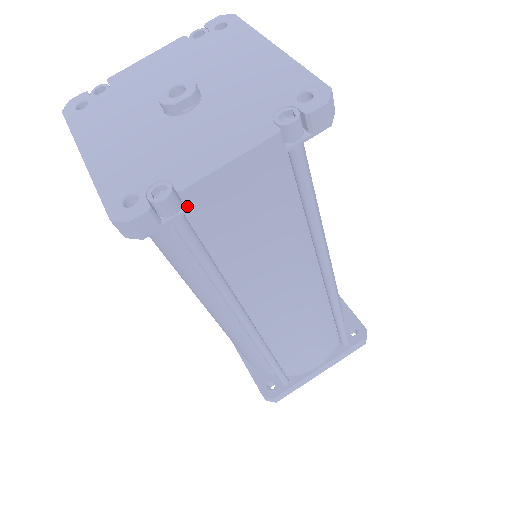
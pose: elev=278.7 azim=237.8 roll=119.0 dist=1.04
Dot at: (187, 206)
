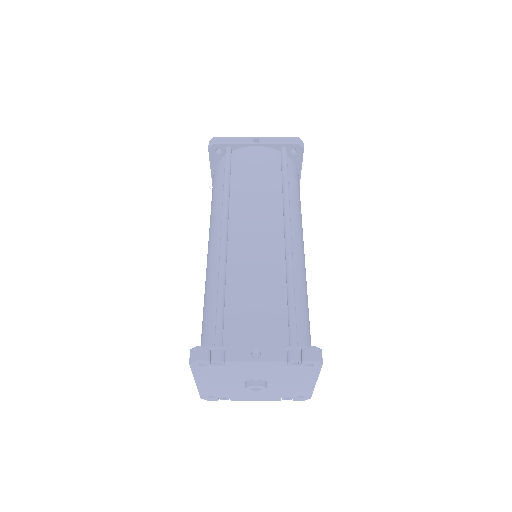
Dot at: occluded
